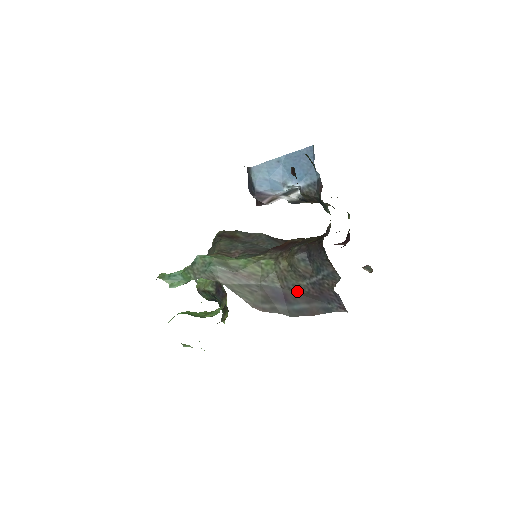
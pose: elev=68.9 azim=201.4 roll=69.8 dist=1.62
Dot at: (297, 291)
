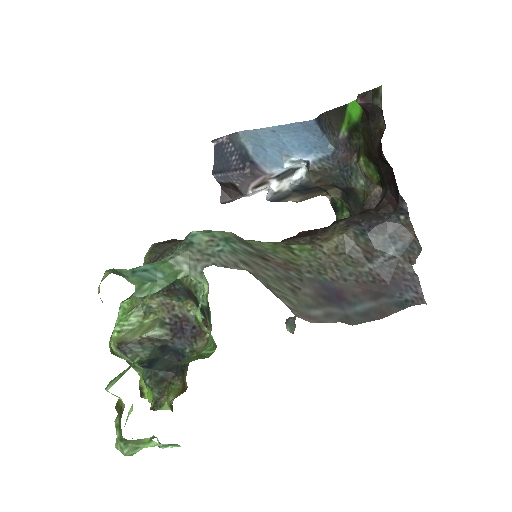
Dot at: (357, 282)
